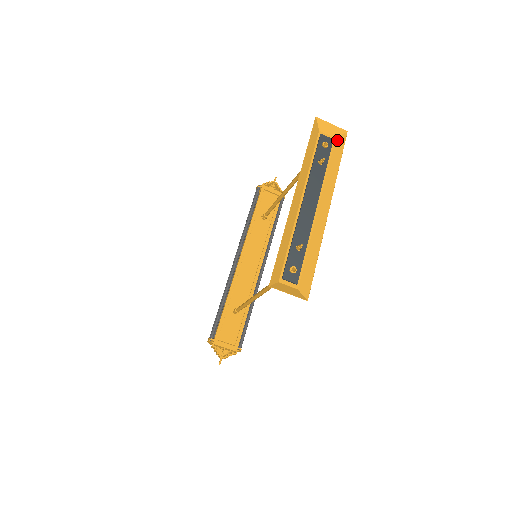
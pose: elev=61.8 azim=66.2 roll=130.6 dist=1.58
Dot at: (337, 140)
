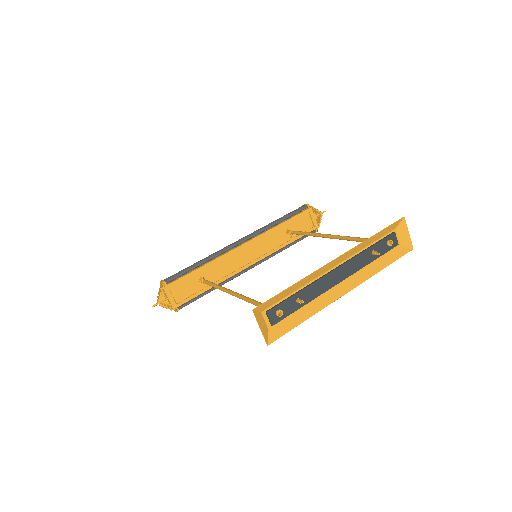
Dot at: (400, 247)
